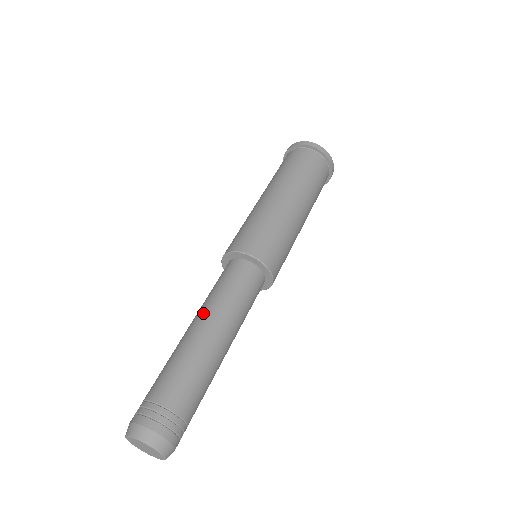
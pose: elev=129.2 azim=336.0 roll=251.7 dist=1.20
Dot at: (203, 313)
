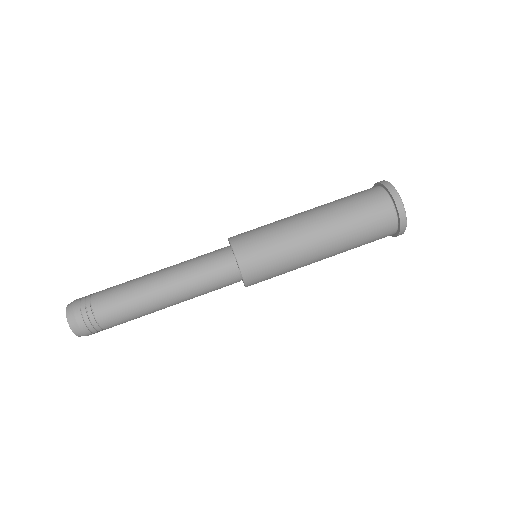
Dot at: (170, 266)
